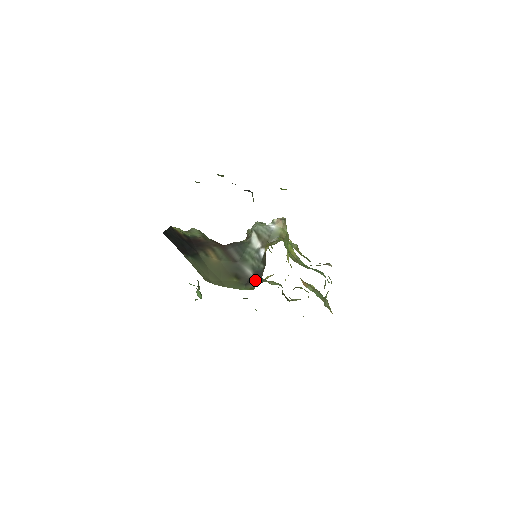
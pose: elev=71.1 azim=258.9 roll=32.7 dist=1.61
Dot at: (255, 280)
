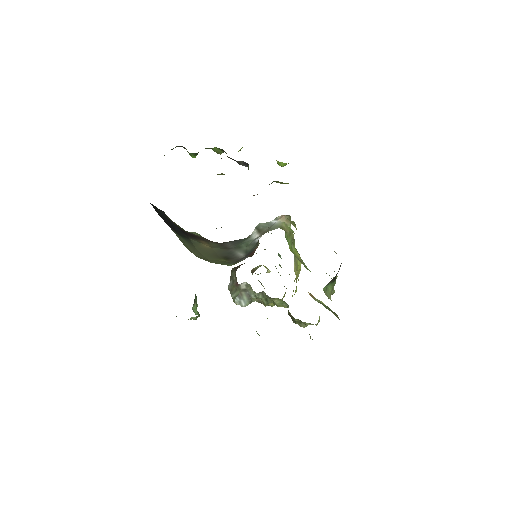
Dot at: (244, 258)
